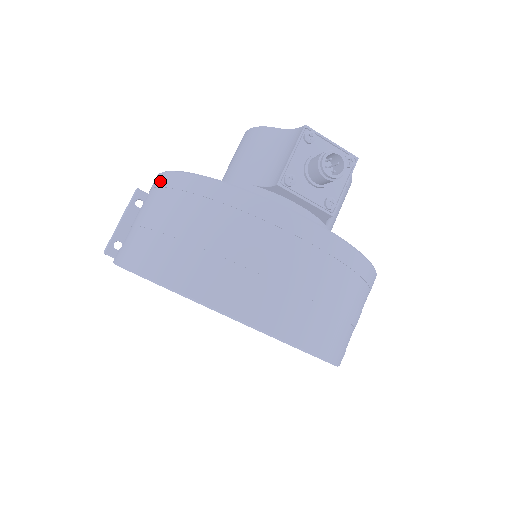
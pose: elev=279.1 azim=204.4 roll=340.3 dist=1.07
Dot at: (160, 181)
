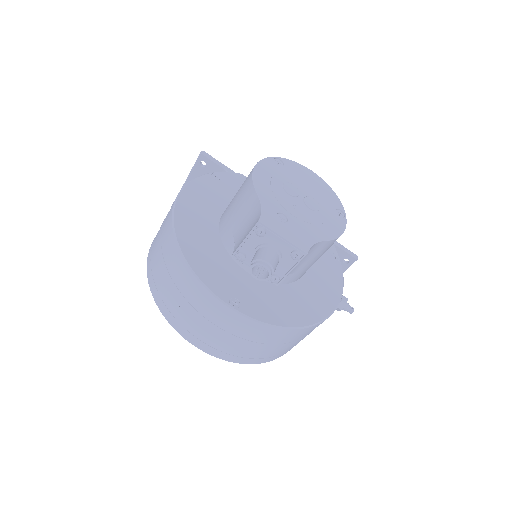
Dot at: (170, 210)
